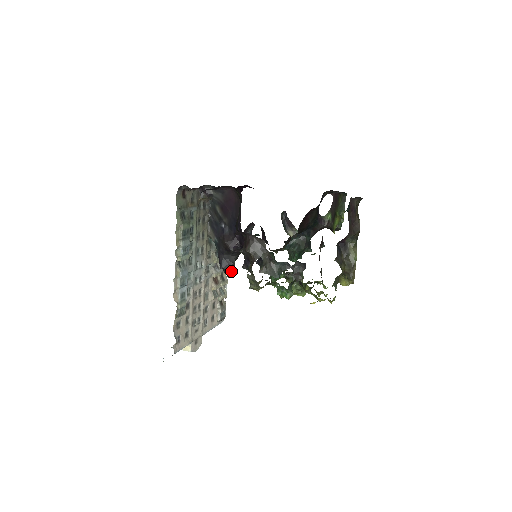
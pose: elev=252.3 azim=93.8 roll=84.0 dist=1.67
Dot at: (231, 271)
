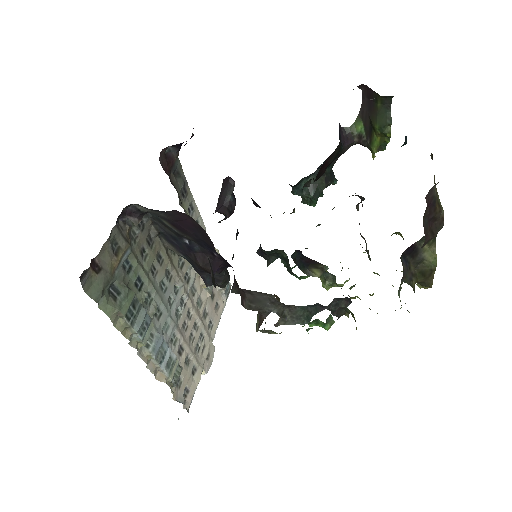
Dot at: (224, 283)
